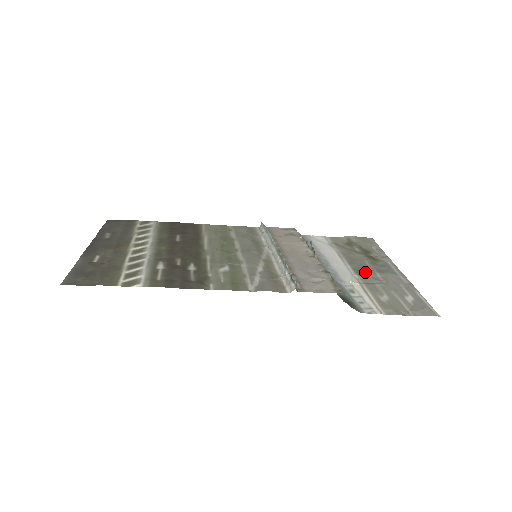
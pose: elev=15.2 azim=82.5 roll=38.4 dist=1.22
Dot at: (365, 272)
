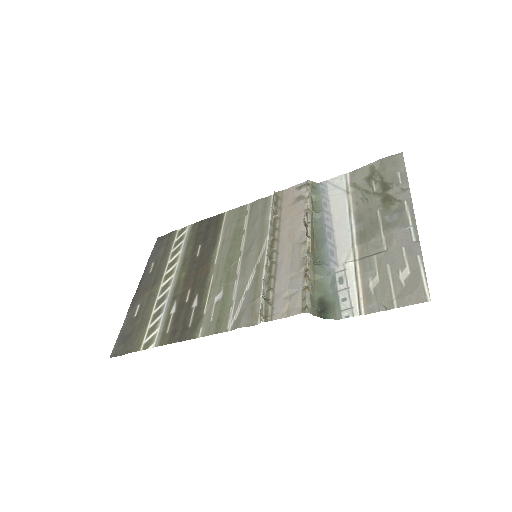
Dot at: (368, 235)
